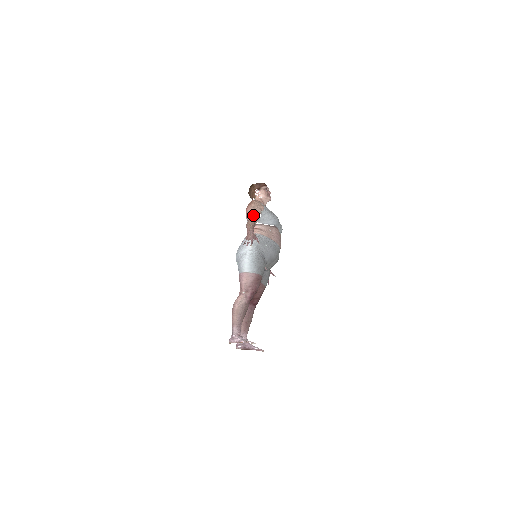
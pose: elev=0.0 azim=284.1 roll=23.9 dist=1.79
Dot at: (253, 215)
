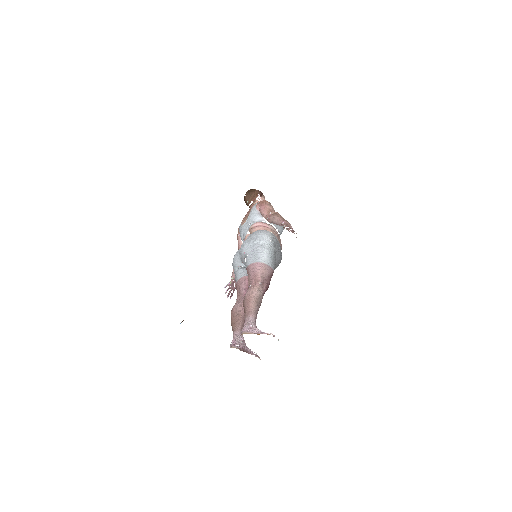
Dot at: occluded
